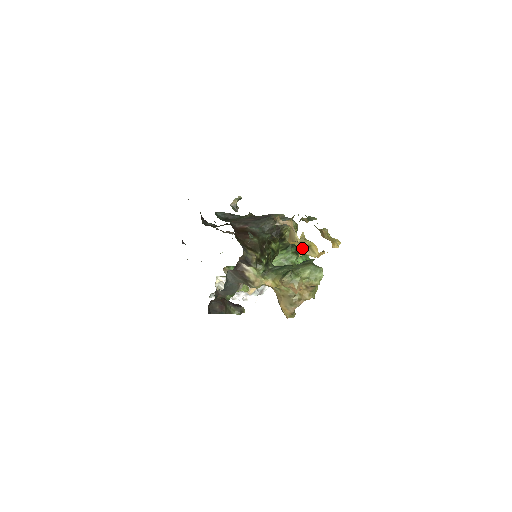
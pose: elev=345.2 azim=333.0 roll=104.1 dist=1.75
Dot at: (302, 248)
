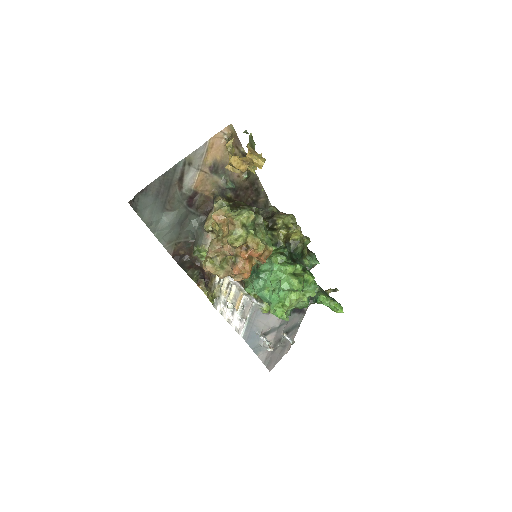
Dot at: occluded
